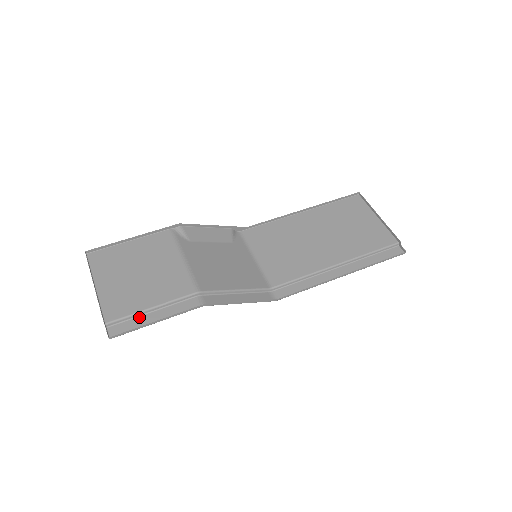
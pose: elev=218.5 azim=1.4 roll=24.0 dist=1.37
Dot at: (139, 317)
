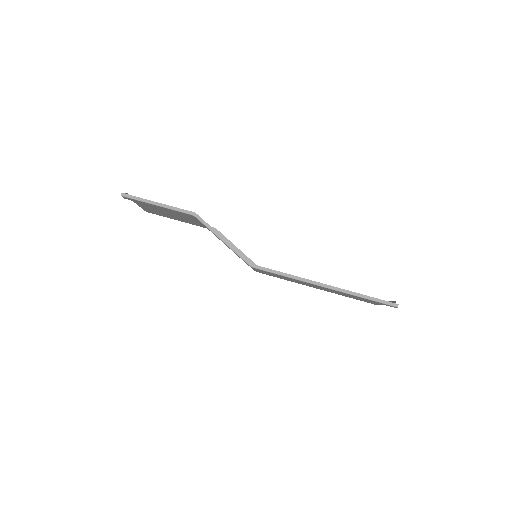
Dot at: (148, 204)
